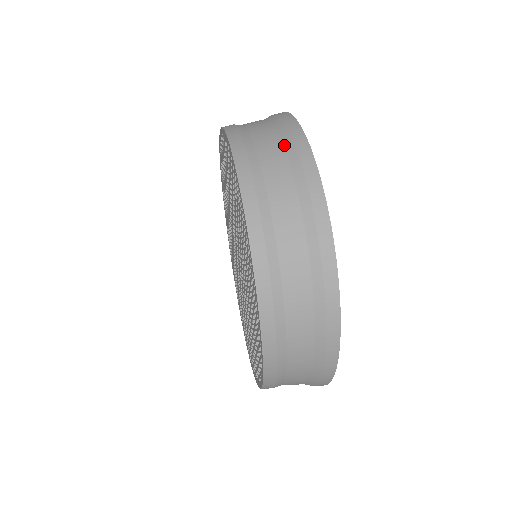
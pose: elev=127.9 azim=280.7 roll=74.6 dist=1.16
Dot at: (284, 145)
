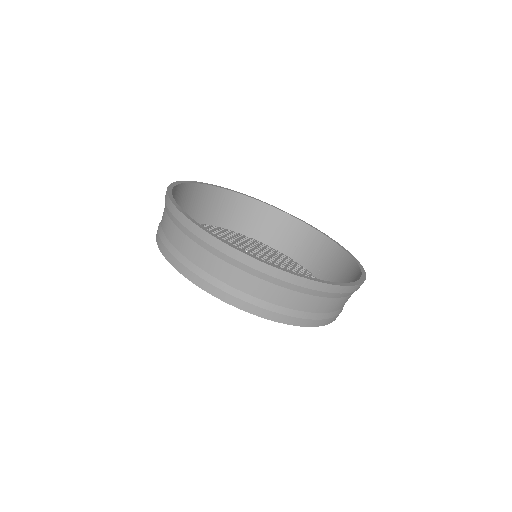
Dot at: occluded
